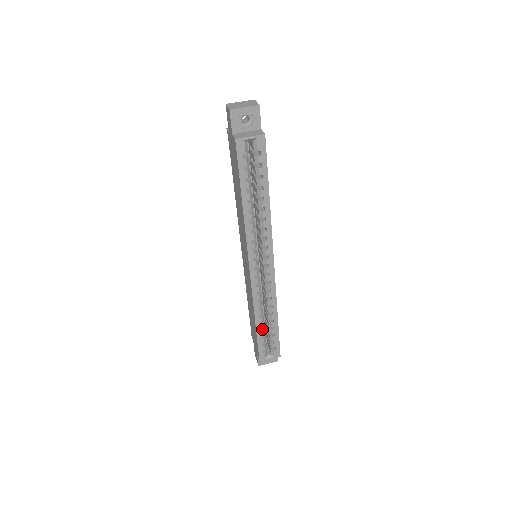
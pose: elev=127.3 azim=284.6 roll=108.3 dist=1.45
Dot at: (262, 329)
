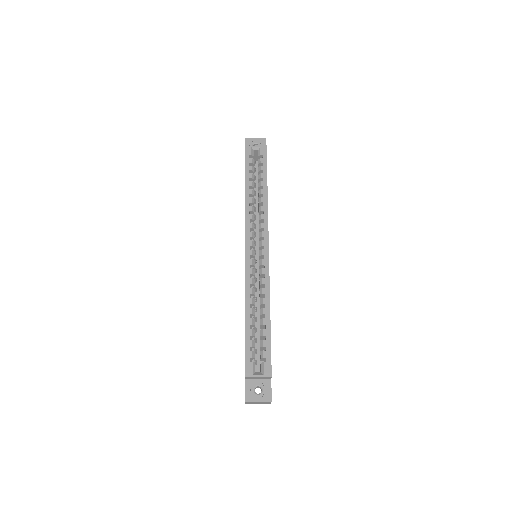
Dot at: (252, 330)
